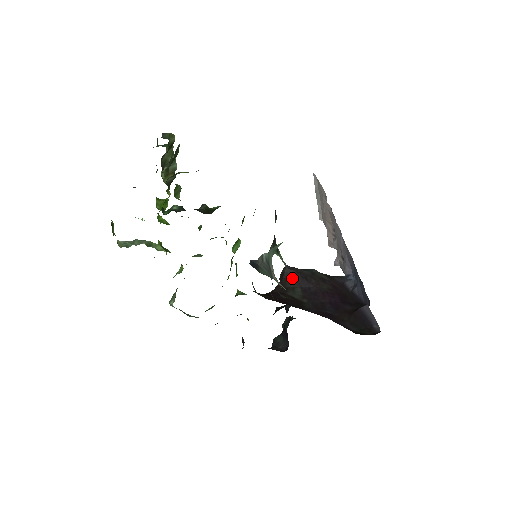
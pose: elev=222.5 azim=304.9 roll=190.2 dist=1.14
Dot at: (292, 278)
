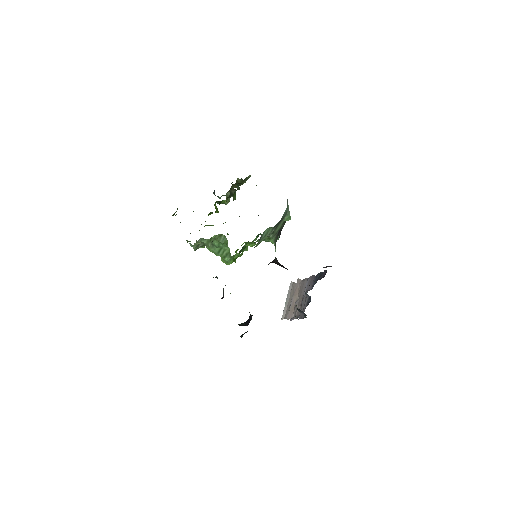
Dot at: (278, 263)
